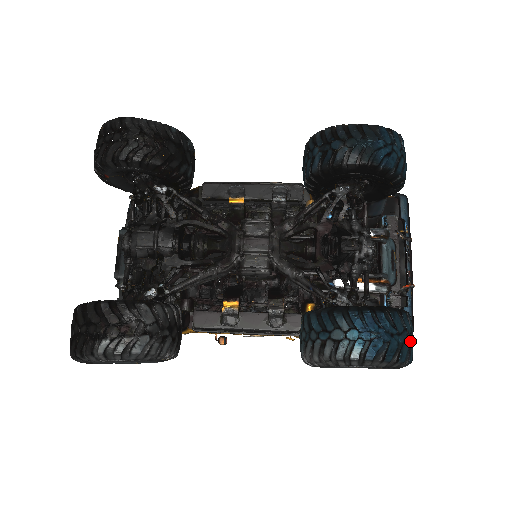
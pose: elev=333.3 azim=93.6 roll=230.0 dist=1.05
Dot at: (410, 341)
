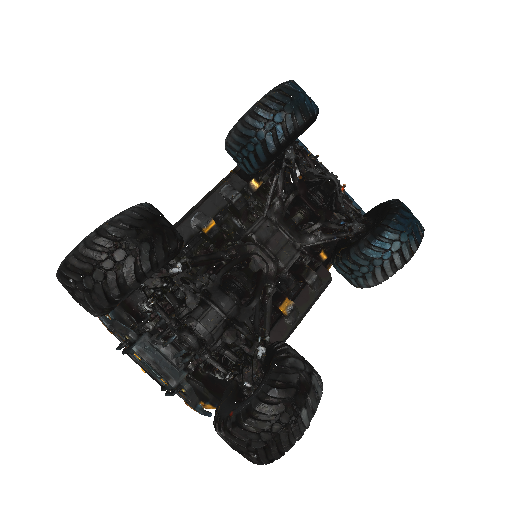
Dot at: occluded
